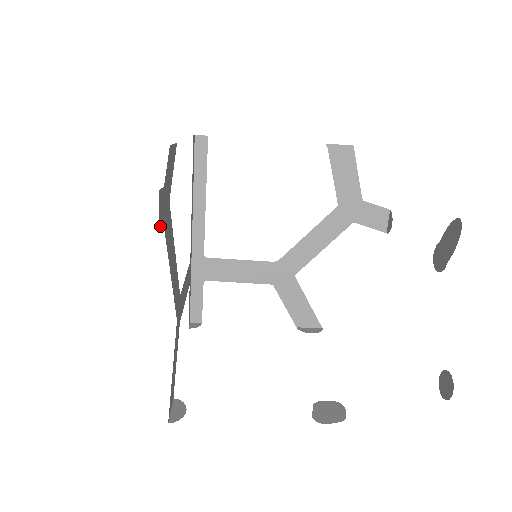
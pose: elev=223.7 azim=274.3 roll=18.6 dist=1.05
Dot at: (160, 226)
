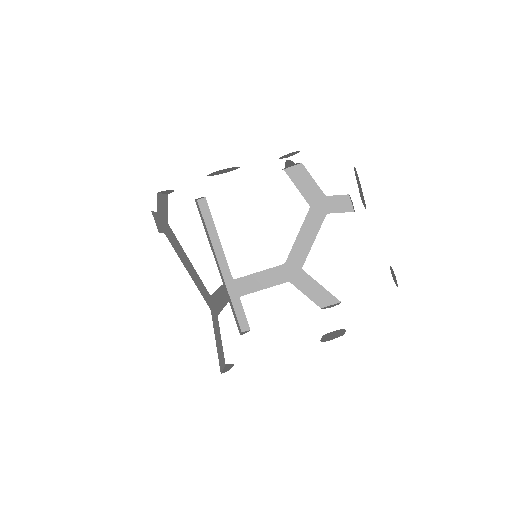
Dot at: (160, 232)
